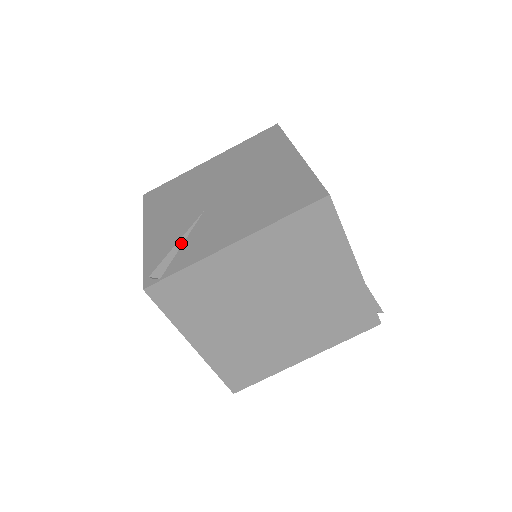
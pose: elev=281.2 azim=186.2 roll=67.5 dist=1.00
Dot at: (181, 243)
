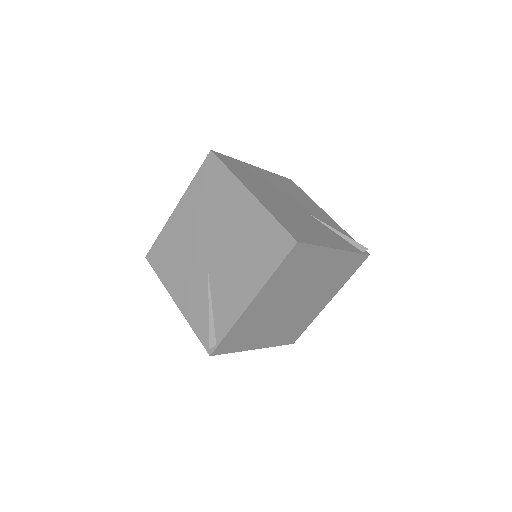
Dot at: (211, 309)
